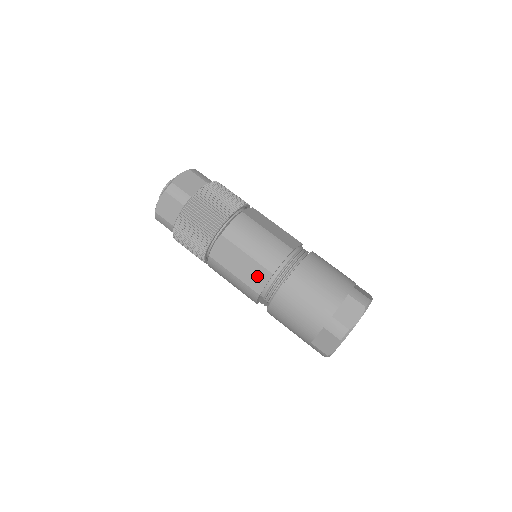
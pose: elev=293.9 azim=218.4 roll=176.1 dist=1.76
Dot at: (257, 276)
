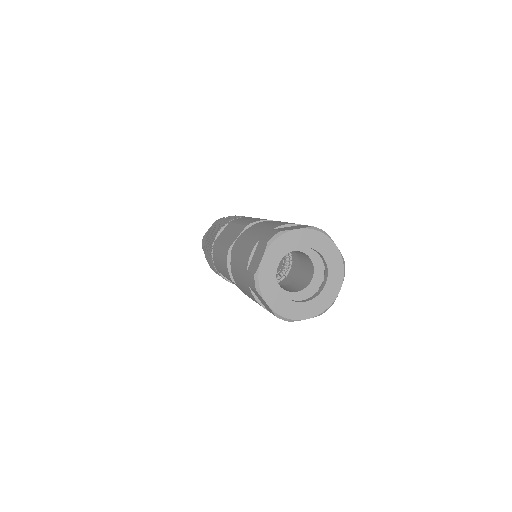
Dot at: (235, 235)
